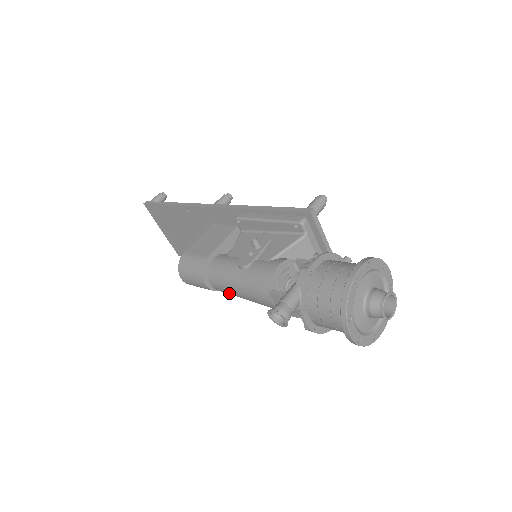
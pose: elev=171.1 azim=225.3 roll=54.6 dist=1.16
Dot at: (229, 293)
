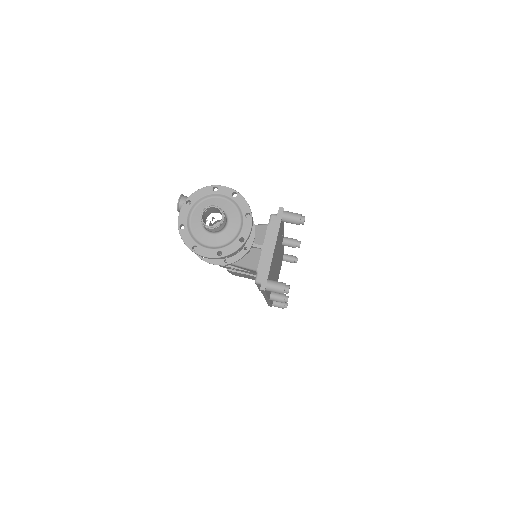
Dot at: occluded
